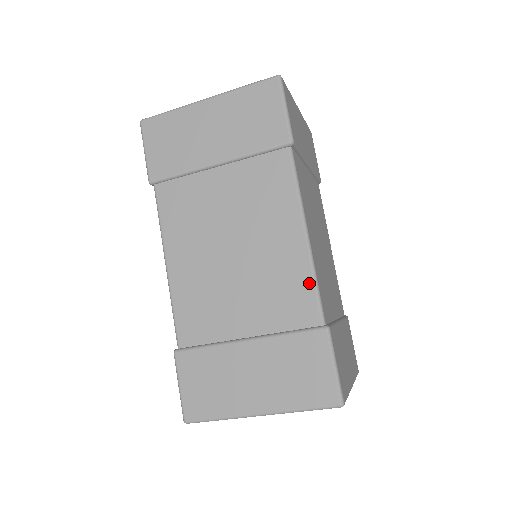
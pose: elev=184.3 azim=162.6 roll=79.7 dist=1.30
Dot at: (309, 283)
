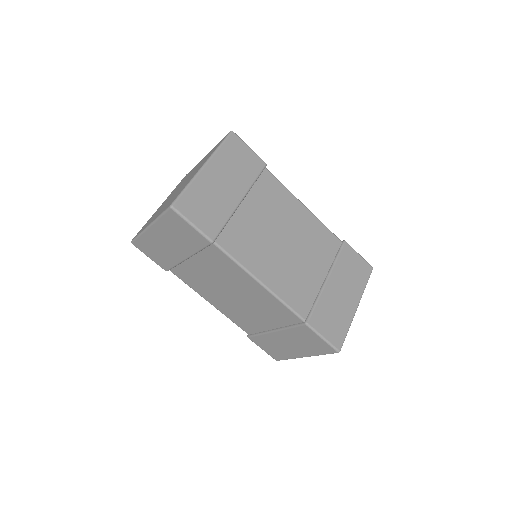
Dot at: (281, 305)
